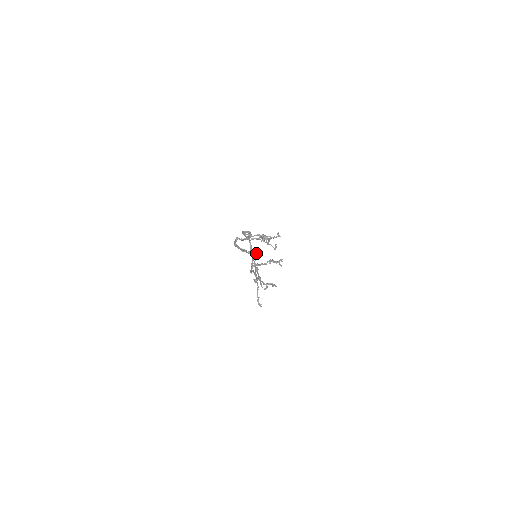
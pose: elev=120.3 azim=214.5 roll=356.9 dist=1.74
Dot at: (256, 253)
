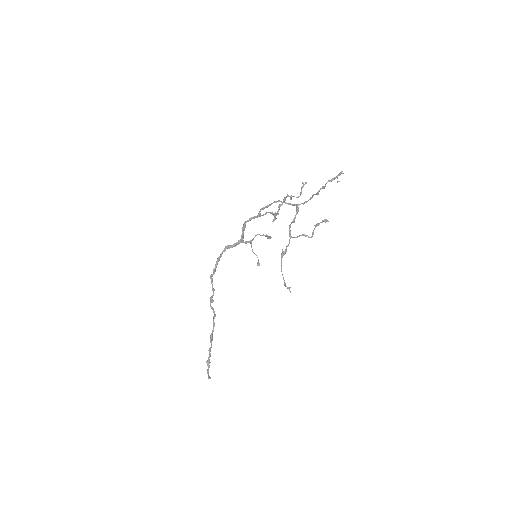
Dot at: (213, 309)
